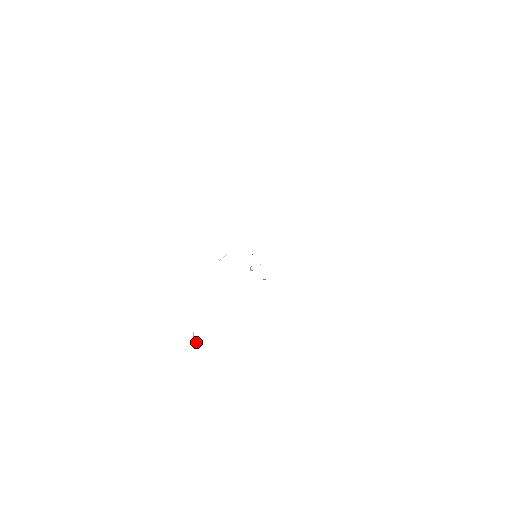
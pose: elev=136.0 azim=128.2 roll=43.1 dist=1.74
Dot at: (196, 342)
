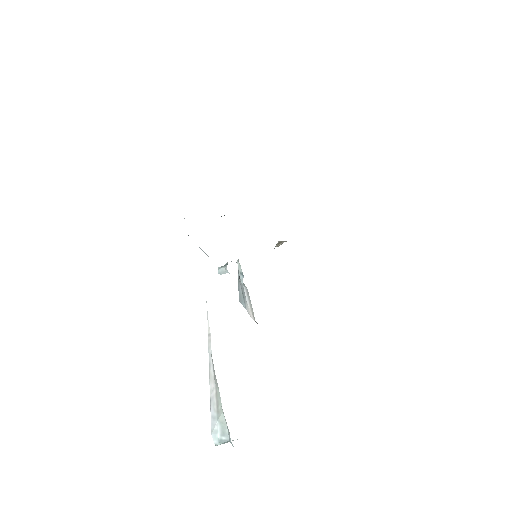
Dot at: (233, 440)
